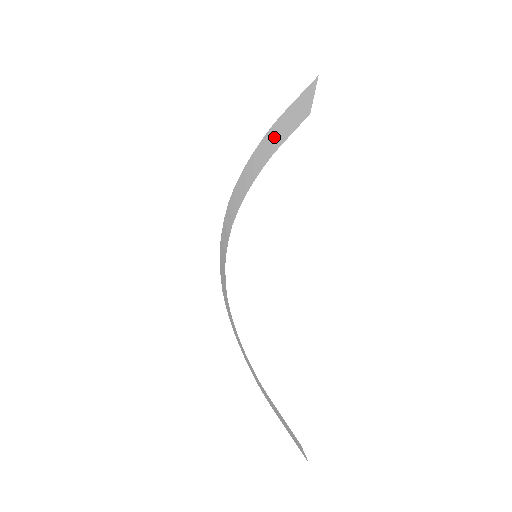
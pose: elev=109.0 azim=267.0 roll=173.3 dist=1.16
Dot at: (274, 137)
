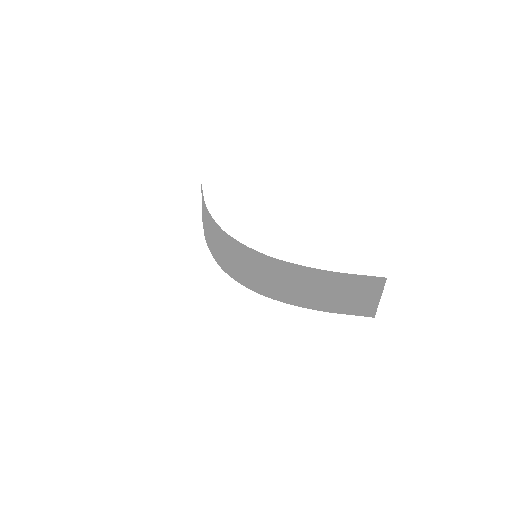
Dot at: (204, 218)
